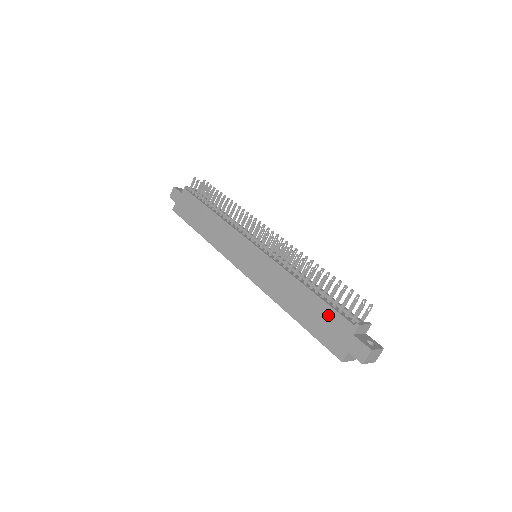
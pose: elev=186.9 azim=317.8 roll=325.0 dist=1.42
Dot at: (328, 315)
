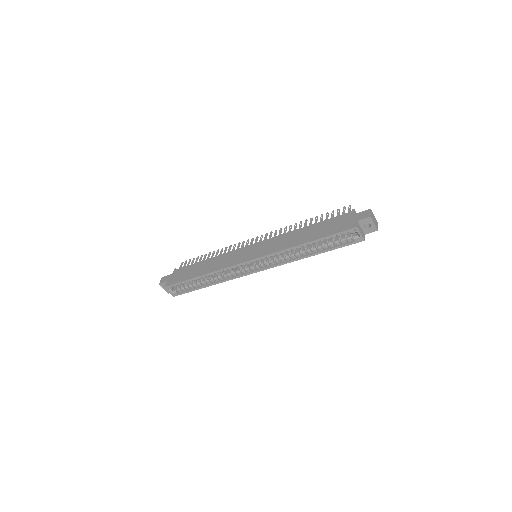
Dot at: (331, 222)
